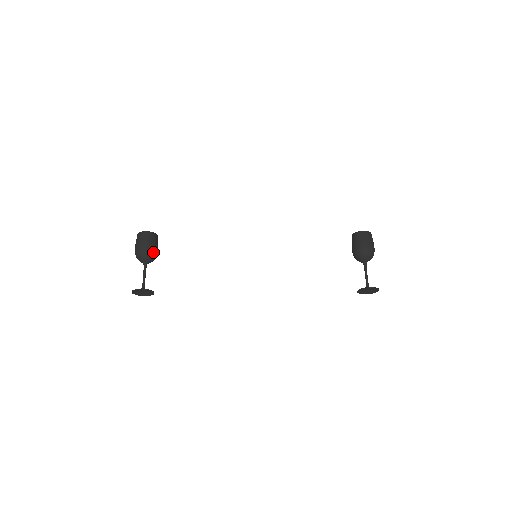
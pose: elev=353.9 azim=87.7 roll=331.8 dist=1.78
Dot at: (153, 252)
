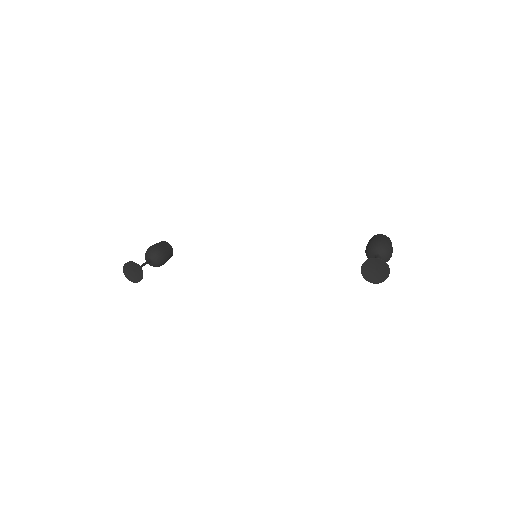
Dot at: (160, 251)
